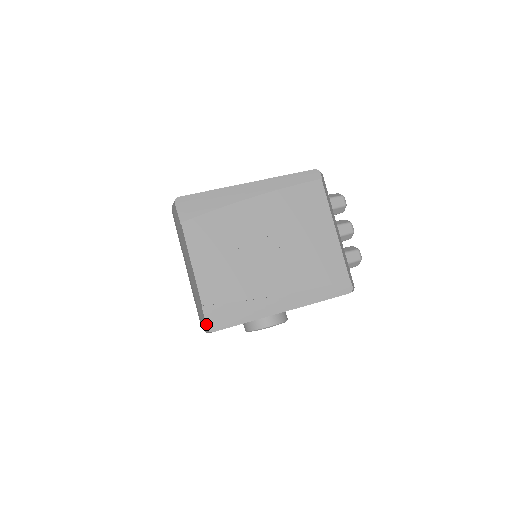
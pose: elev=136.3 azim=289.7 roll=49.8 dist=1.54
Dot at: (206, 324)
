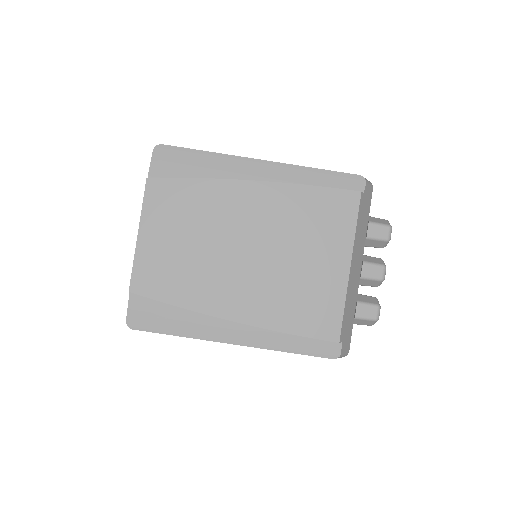
Dot at: (127, 316)
